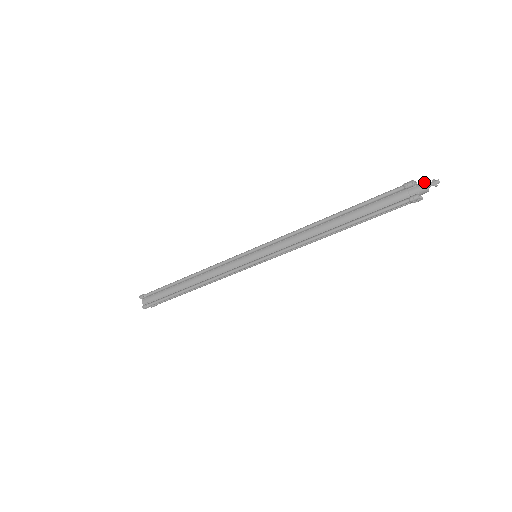
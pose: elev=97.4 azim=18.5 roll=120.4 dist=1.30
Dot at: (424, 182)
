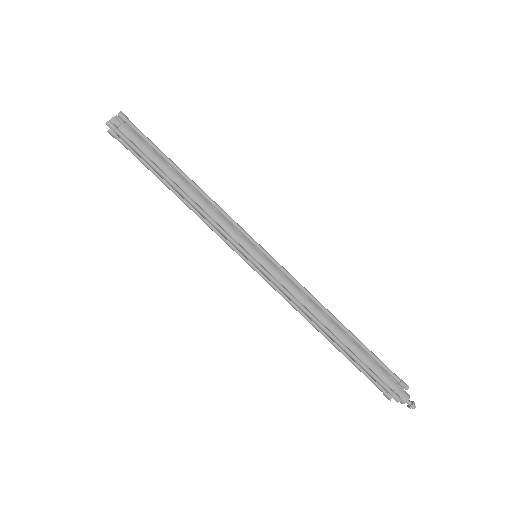
Dot at: occluded
